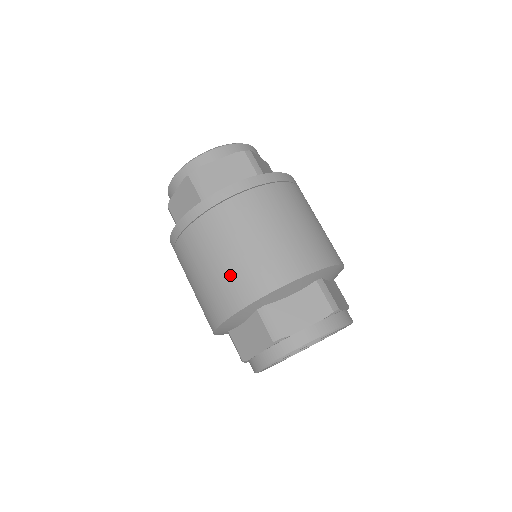
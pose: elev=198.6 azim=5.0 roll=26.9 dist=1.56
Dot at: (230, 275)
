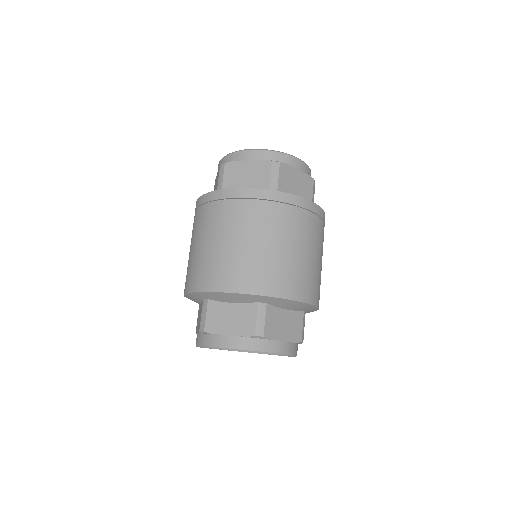
Dot at: (196, 262)
